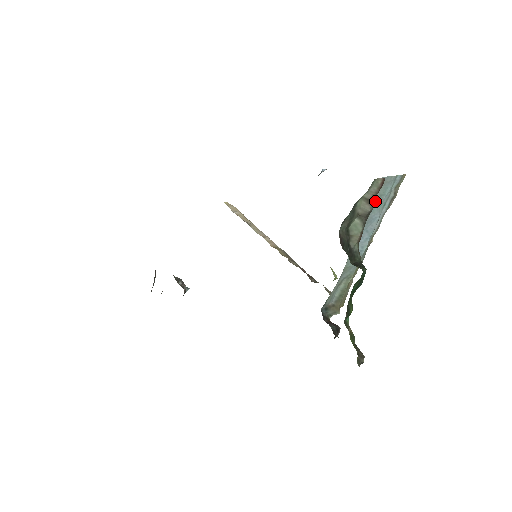
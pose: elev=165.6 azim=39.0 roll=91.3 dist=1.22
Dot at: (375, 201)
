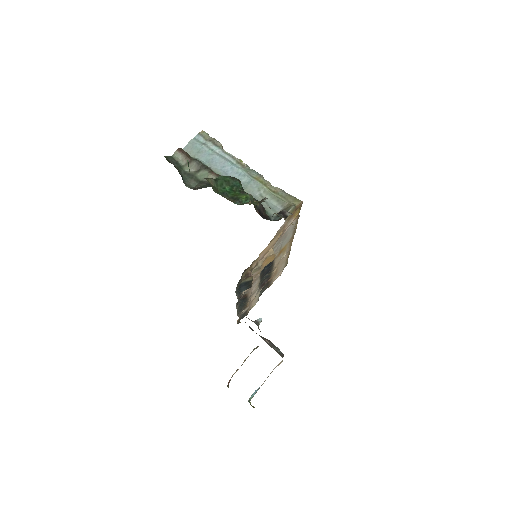
Dot at: (200, 157)
